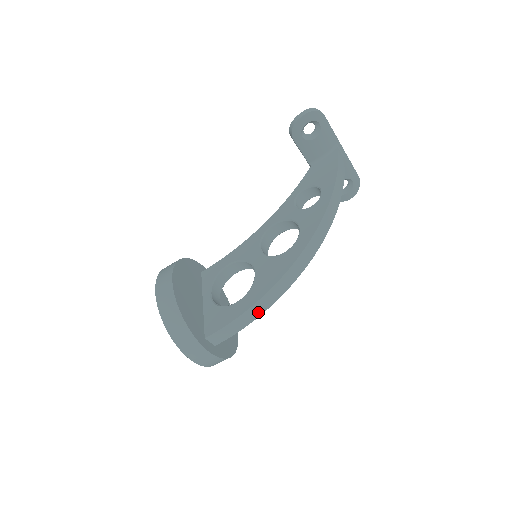
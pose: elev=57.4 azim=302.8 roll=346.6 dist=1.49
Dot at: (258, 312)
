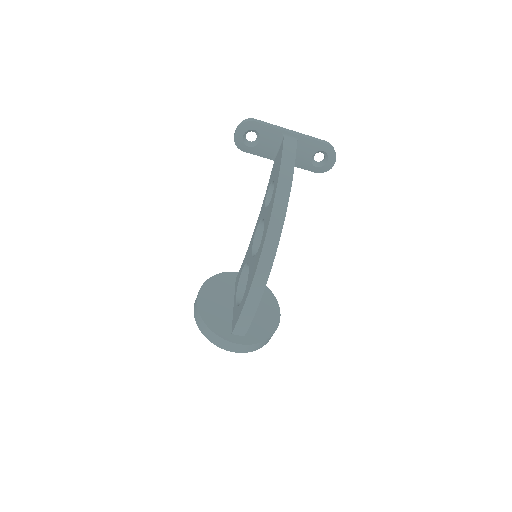
Dot at: (254, 305)
